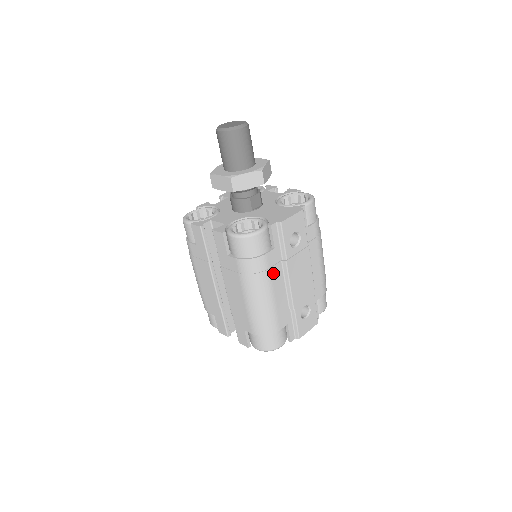
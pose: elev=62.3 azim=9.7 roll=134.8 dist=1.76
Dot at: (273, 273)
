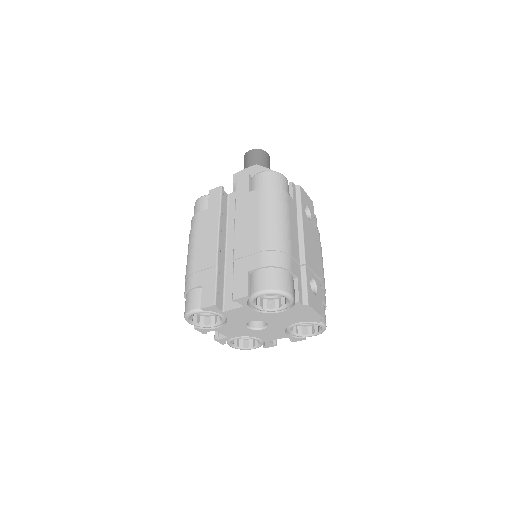
Dot at: (291, 214)
